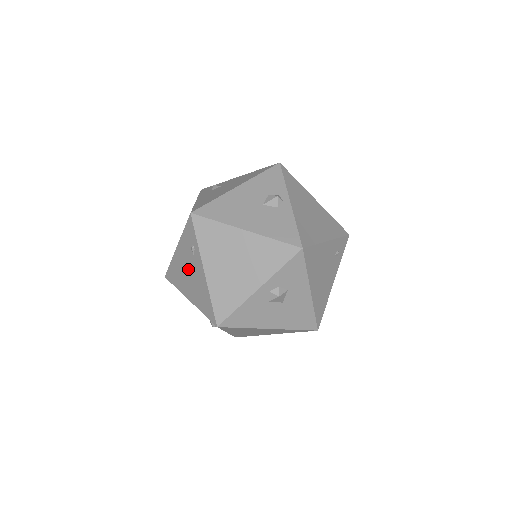
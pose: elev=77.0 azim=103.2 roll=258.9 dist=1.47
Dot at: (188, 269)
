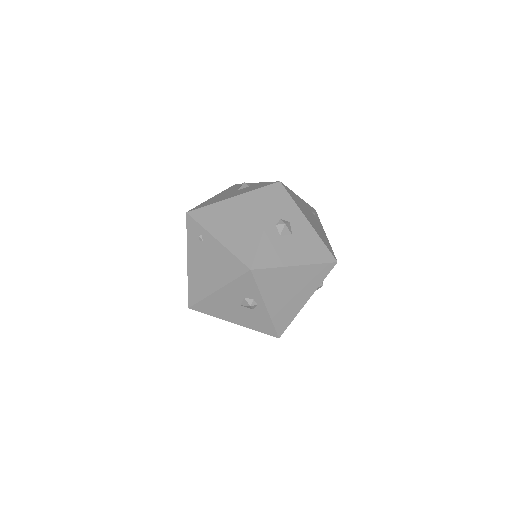
Dot at: (204, 262)
